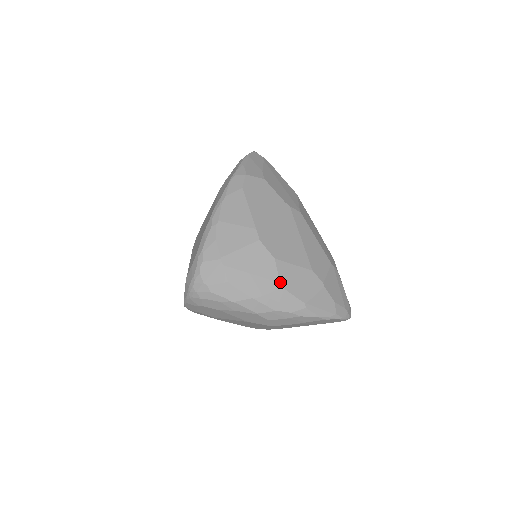
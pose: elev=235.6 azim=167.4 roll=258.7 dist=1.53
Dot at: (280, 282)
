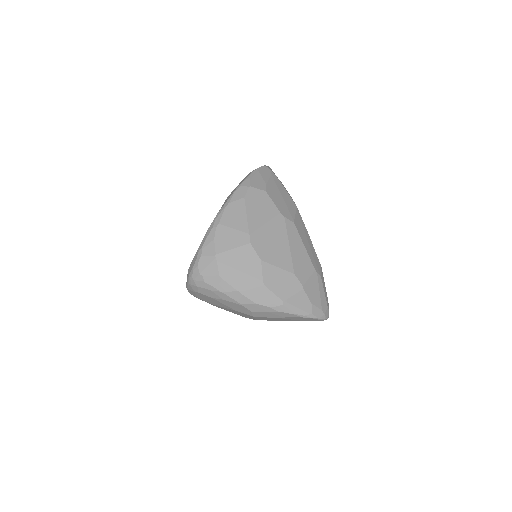
Dot at: (263, 280)
